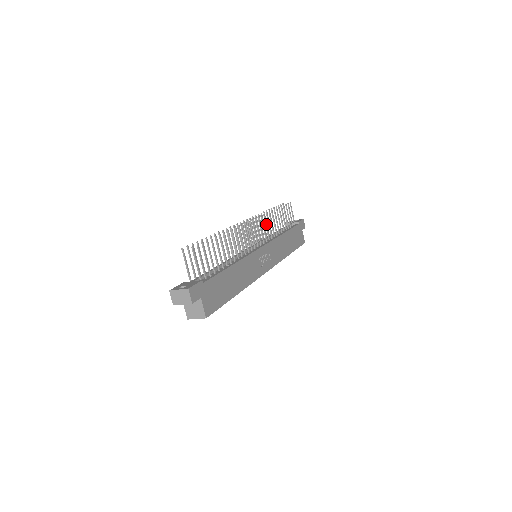
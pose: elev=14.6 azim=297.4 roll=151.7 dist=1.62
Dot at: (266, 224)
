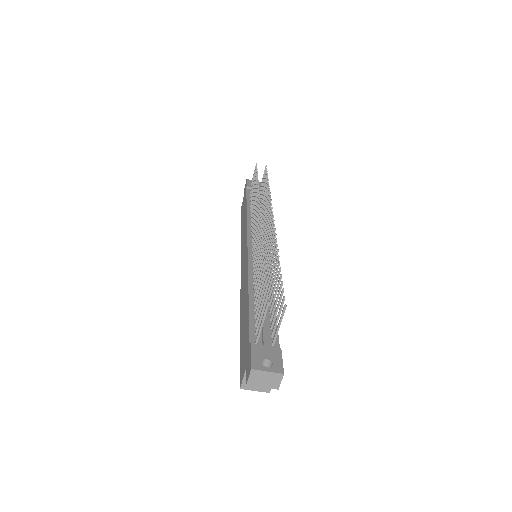
Dot at: occluded
